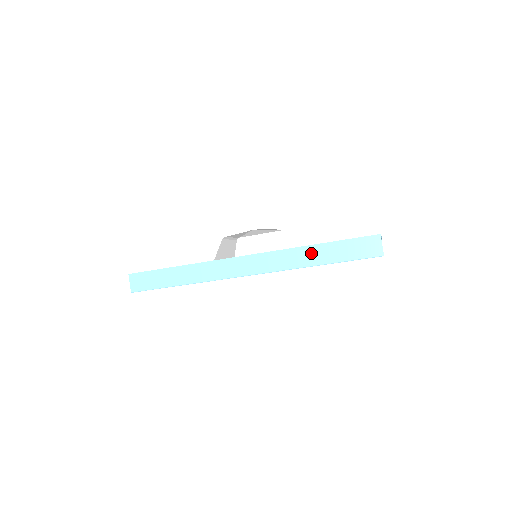
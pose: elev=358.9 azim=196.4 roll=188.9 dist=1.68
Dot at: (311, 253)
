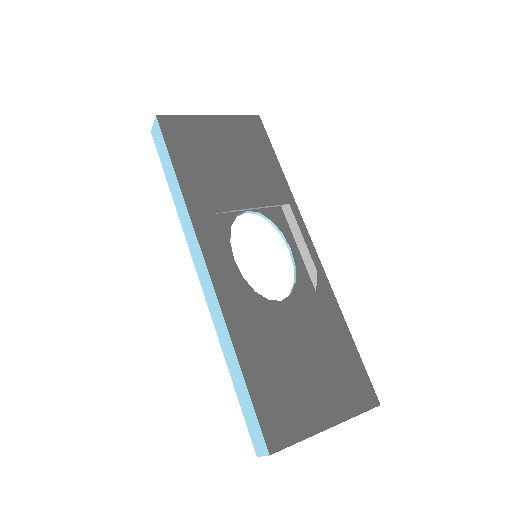
Dot at: (232, 357)
